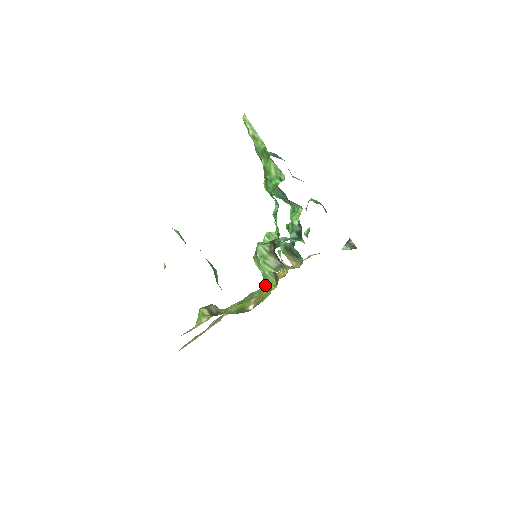
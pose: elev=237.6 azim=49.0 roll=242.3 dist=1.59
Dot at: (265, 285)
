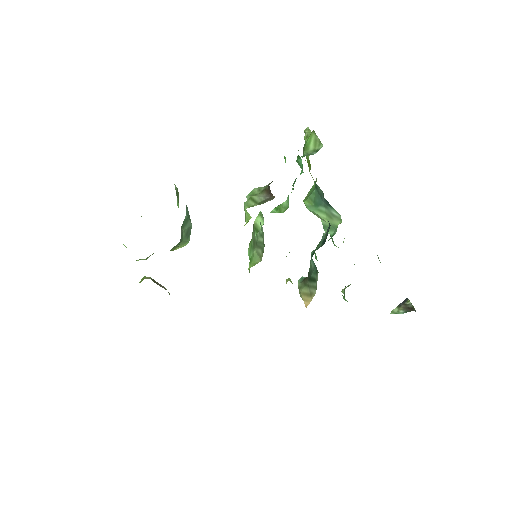
Dot at: occluded
